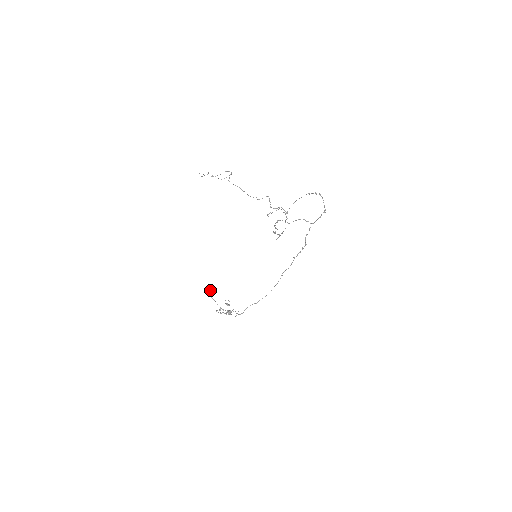
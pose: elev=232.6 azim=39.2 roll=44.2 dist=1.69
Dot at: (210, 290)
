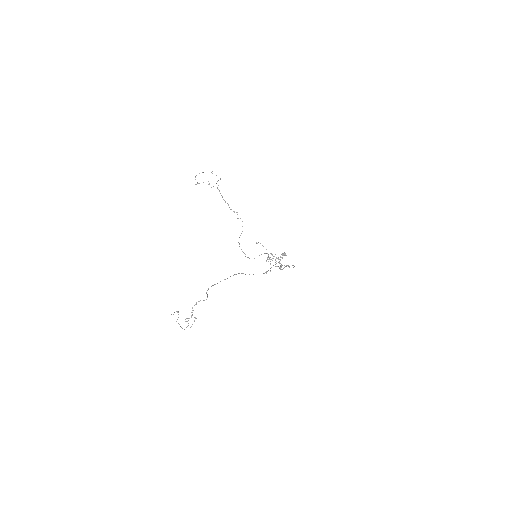
Dot at: occluded
